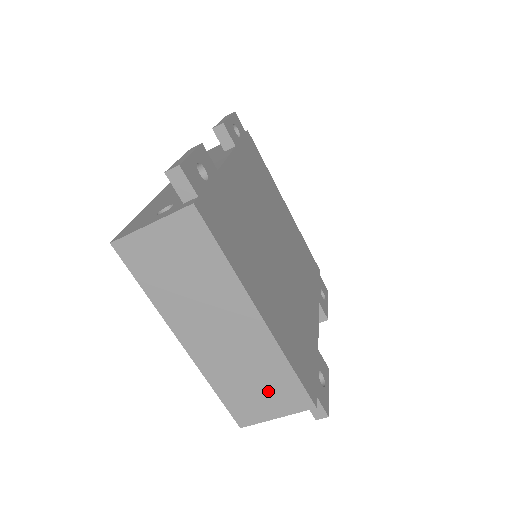
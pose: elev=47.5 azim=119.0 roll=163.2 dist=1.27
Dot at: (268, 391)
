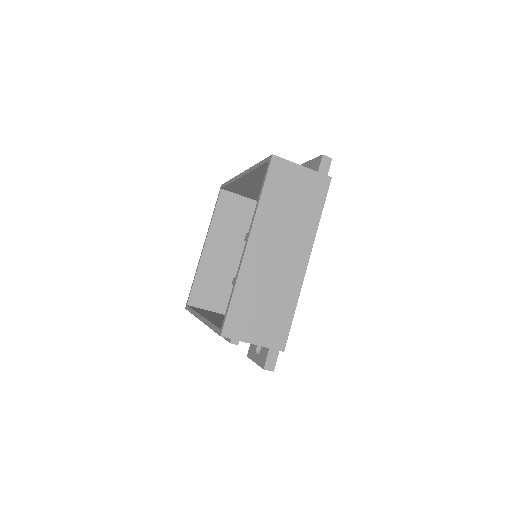
Dot at: (267, 318)
